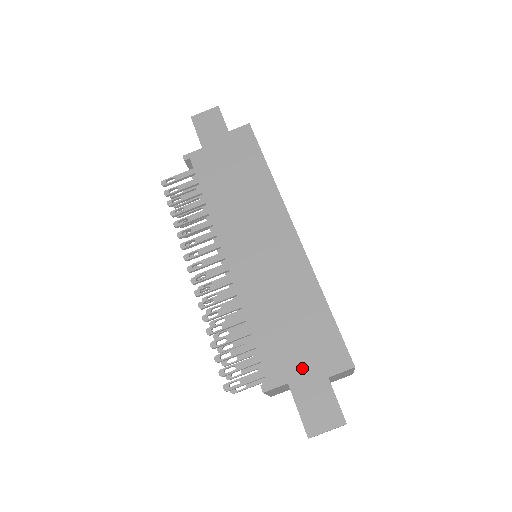
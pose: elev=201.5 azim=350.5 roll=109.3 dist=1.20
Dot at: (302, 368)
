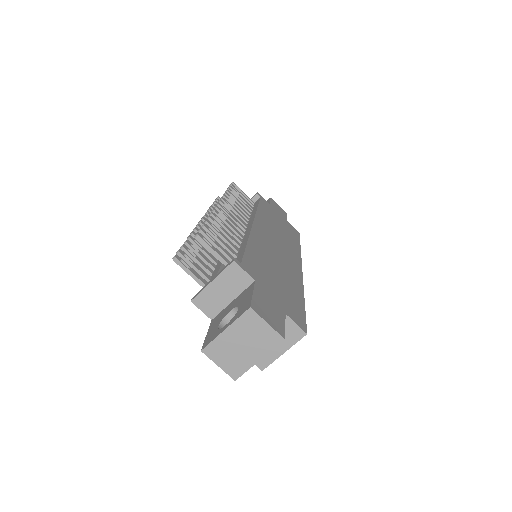
Dot at: (270, 290)
